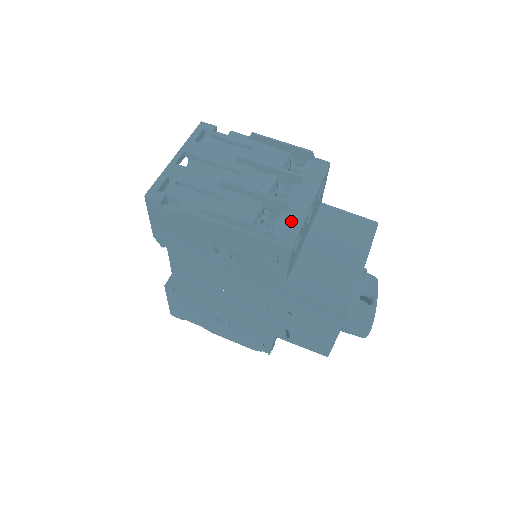
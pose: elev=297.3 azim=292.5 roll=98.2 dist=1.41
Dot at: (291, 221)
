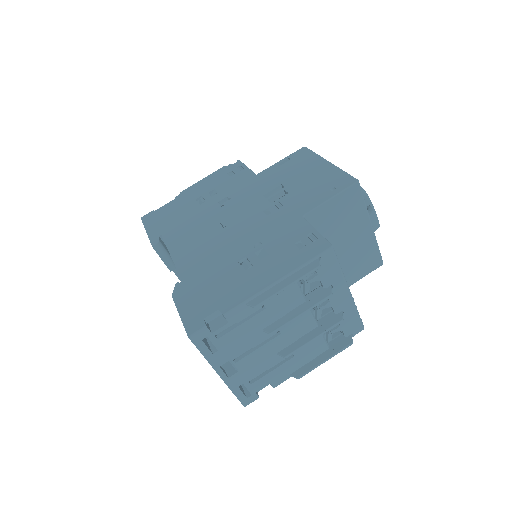
Dot at: (350, 318)
